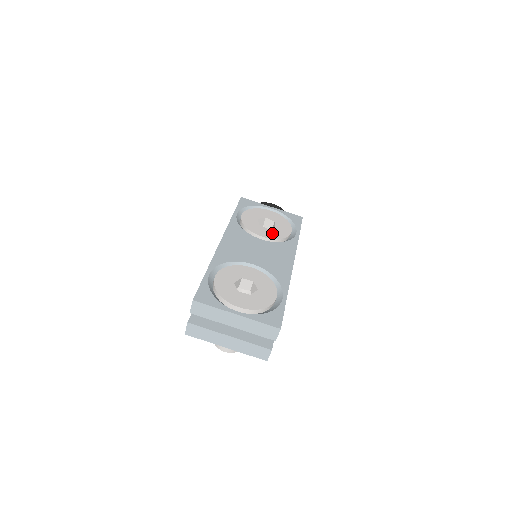
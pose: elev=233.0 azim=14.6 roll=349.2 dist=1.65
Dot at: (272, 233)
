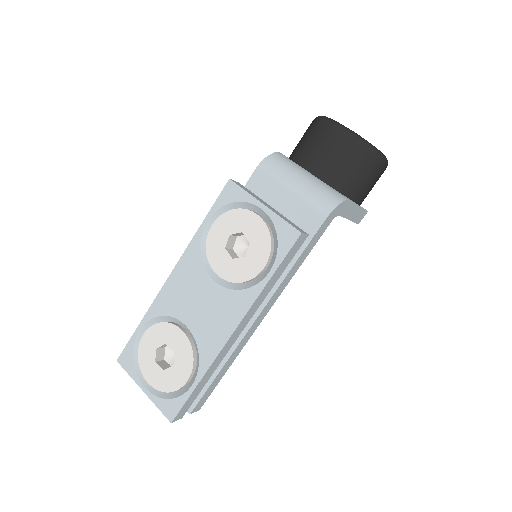
Dot at: (234, 269)
